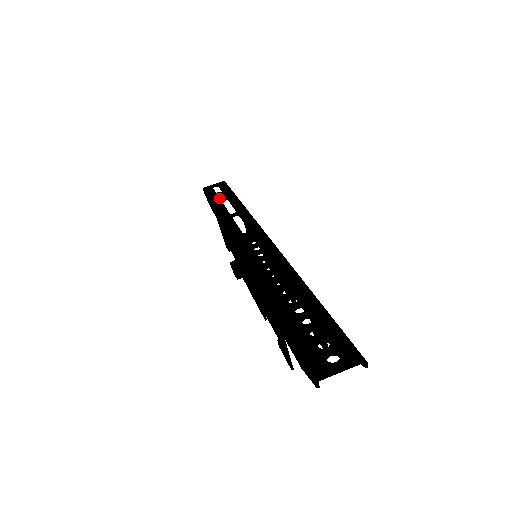
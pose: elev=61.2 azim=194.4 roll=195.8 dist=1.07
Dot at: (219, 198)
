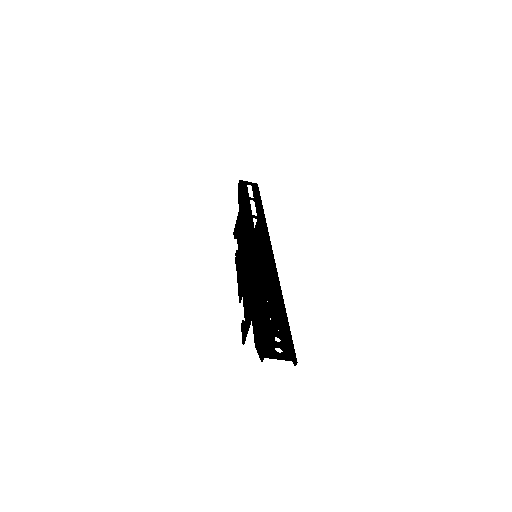
Dot at: occluded
